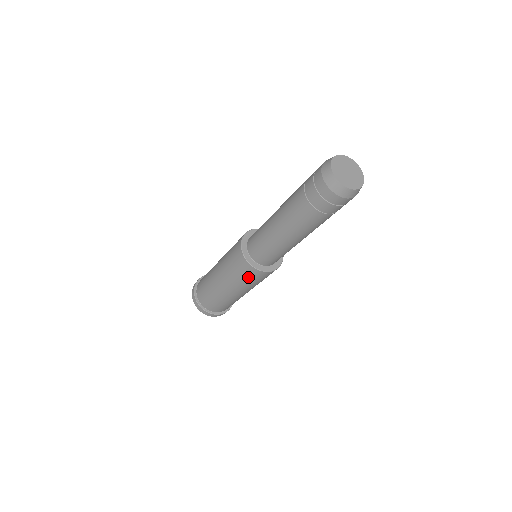
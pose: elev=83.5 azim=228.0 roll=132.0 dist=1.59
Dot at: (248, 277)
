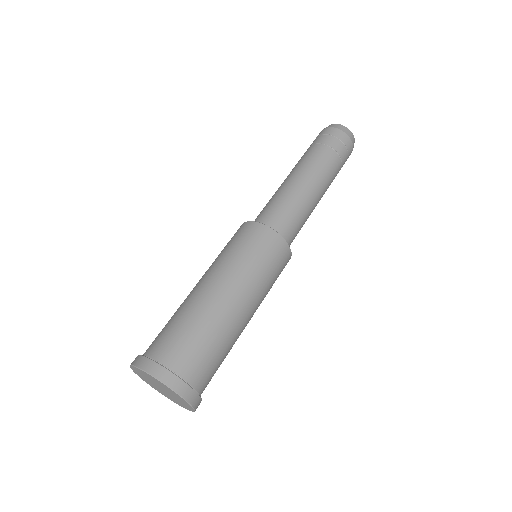
Dot at: (256, 246)
